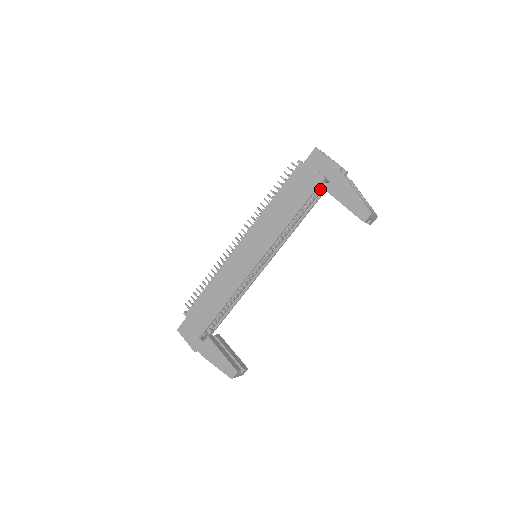
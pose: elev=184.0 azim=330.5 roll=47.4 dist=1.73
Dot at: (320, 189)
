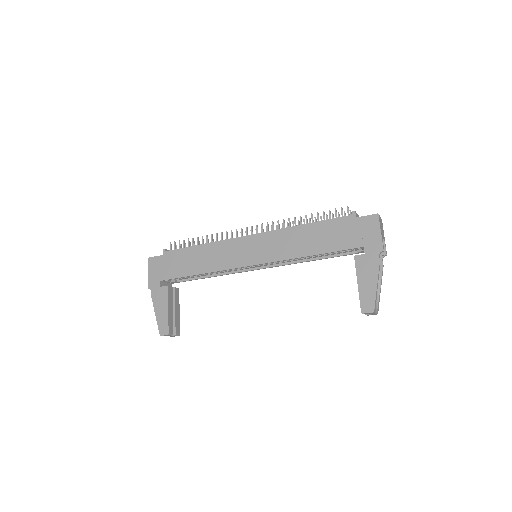
Dot at: (352, 249)
